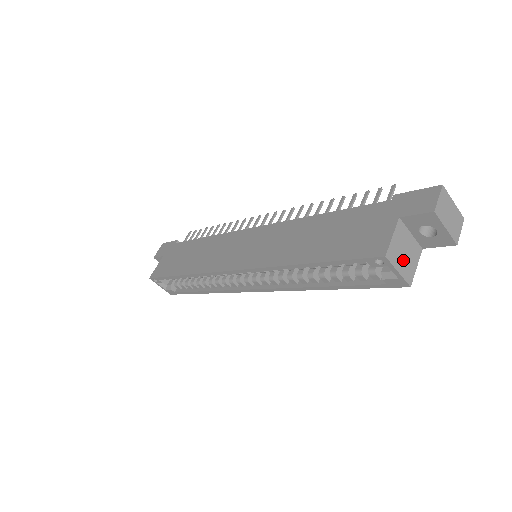
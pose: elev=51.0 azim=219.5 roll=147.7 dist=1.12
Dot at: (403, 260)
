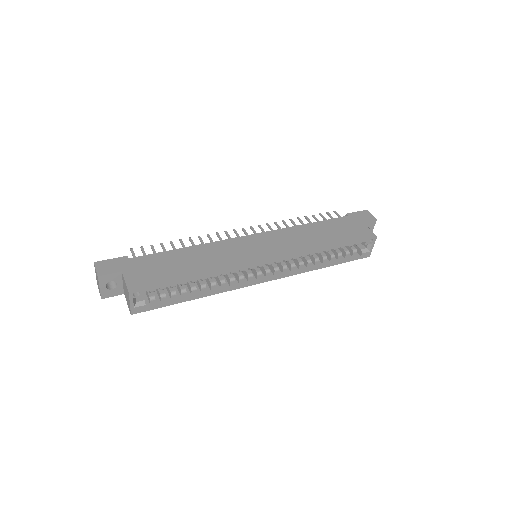
Dot at: occluded
